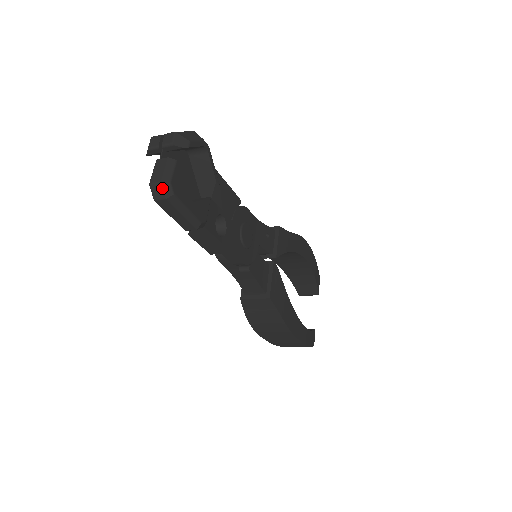
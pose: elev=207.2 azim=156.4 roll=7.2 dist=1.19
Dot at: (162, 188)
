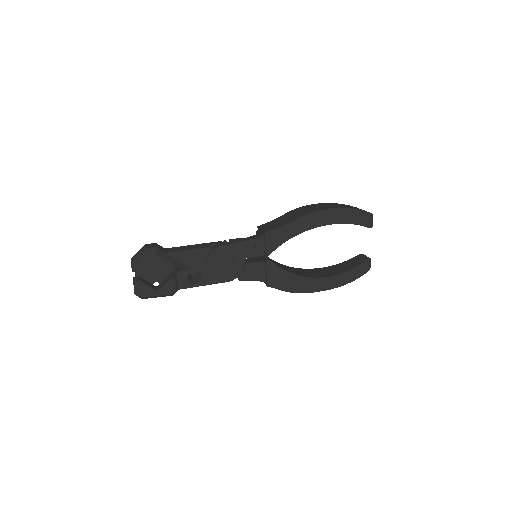
Dot at: occluded
